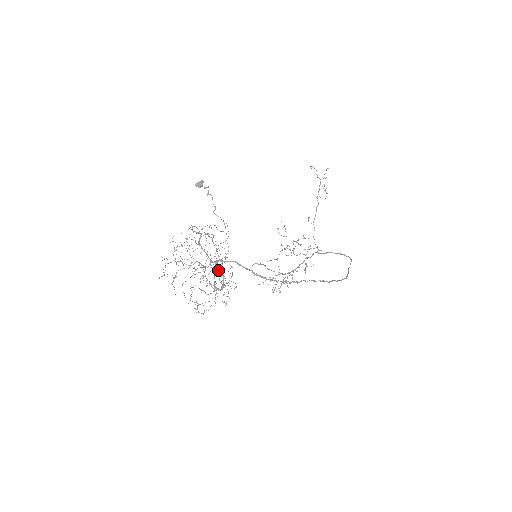
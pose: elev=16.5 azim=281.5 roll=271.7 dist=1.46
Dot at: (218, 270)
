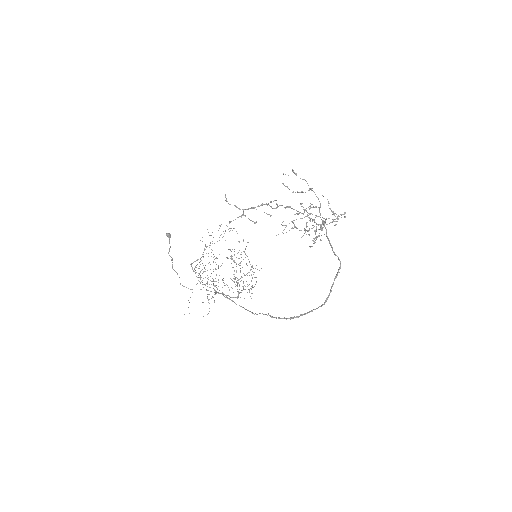
Dot at: occluded
